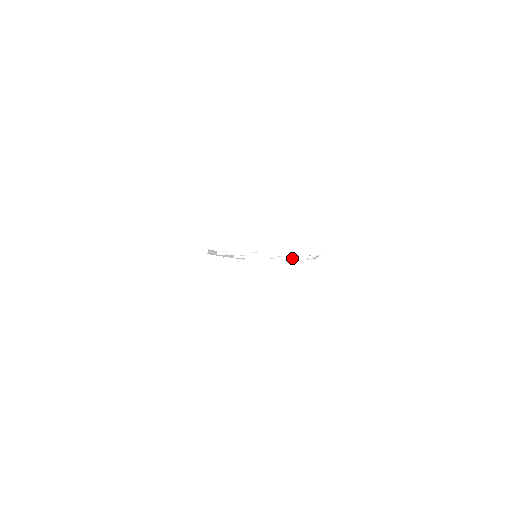
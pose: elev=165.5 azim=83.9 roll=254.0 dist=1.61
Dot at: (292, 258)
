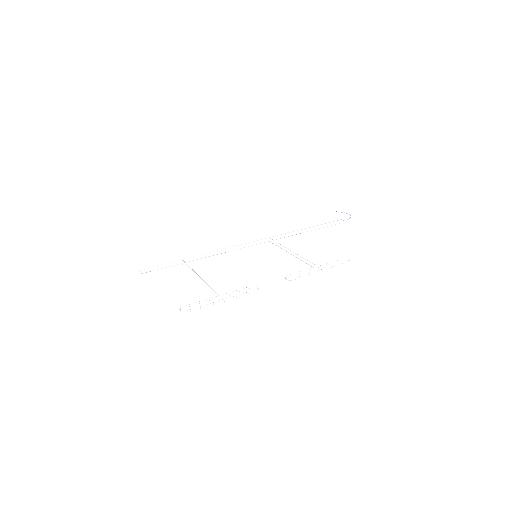
Dot at: occluded
